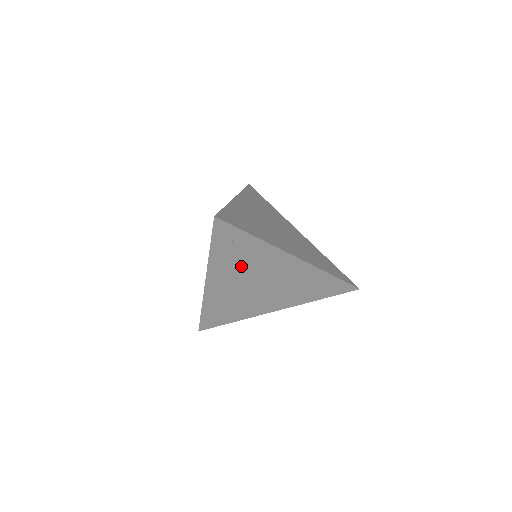
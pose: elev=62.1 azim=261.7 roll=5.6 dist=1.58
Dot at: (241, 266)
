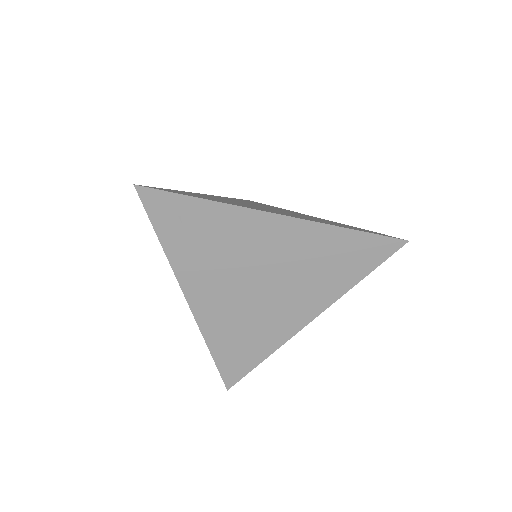
Dot at: (216, 257)
